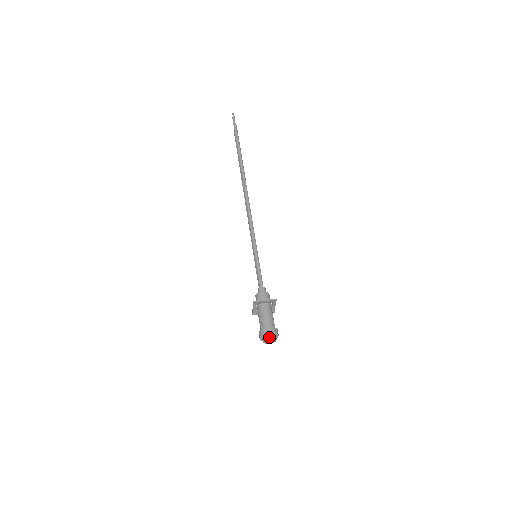
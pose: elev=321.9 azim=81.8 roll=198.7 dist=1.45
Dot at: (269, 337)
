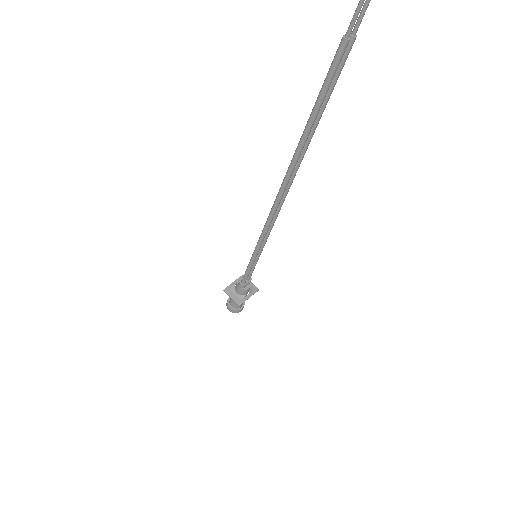
Dot at: (229, 309)
